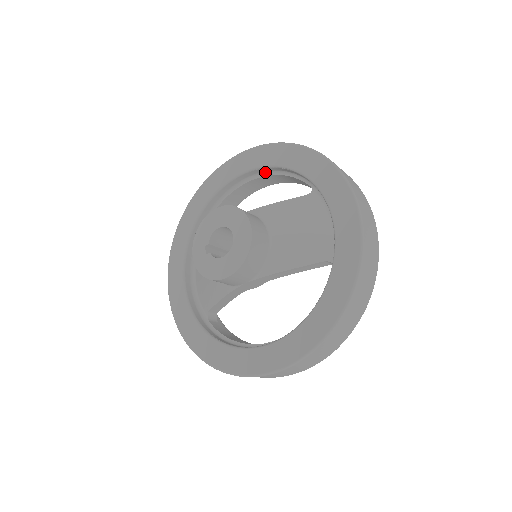
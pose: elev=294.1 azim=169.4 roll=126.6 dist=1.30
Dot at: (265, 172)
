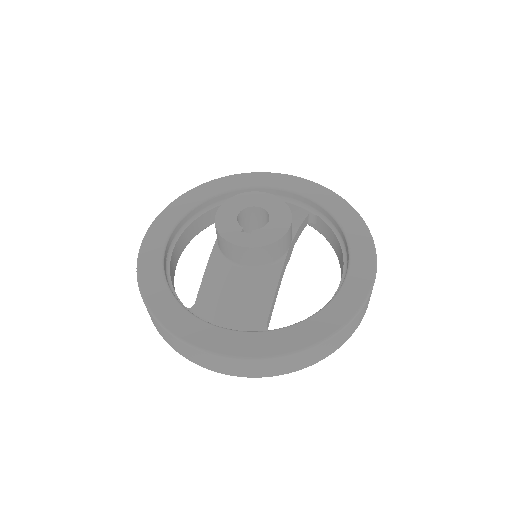
Dot at: (192, 217)
